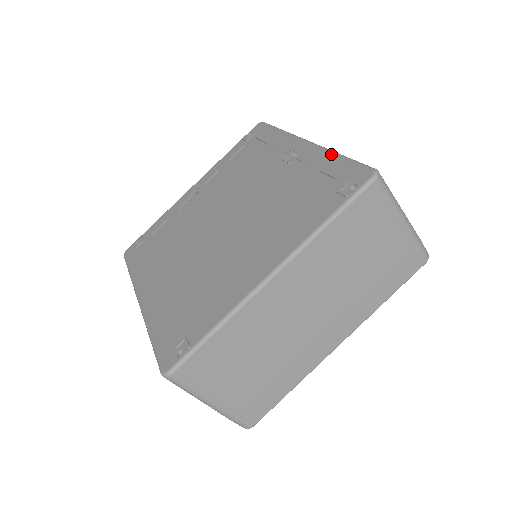
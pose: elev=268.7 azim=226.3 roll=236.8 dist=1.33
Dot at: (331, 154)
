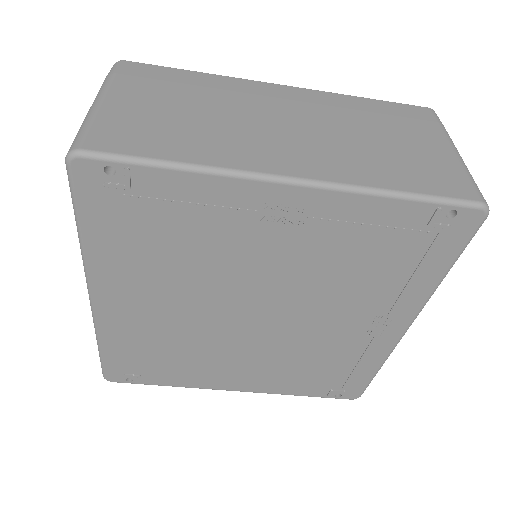
Dot at: (380, 365)
